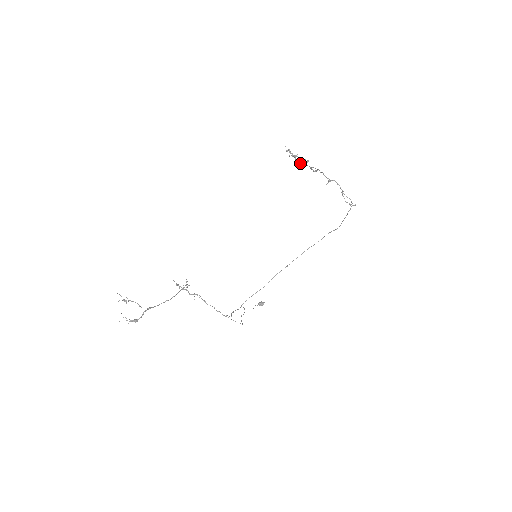
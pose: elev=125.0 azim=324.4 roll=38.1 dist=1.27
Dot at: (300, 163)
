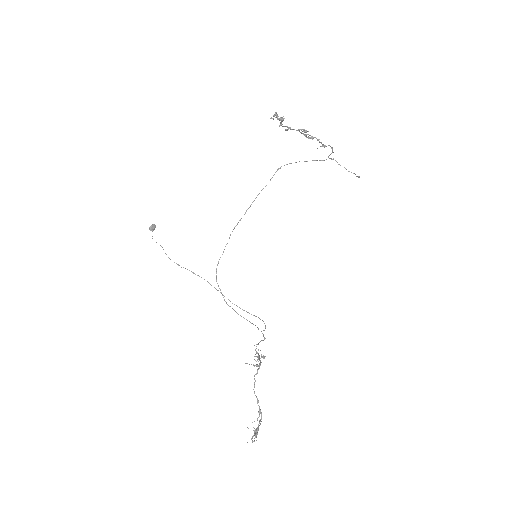
Dot at: (286, 126)
